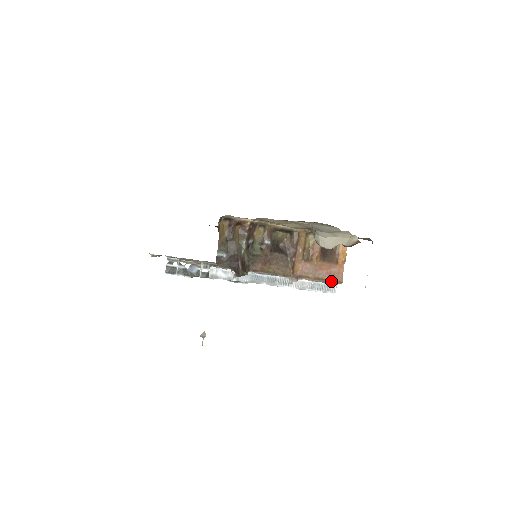
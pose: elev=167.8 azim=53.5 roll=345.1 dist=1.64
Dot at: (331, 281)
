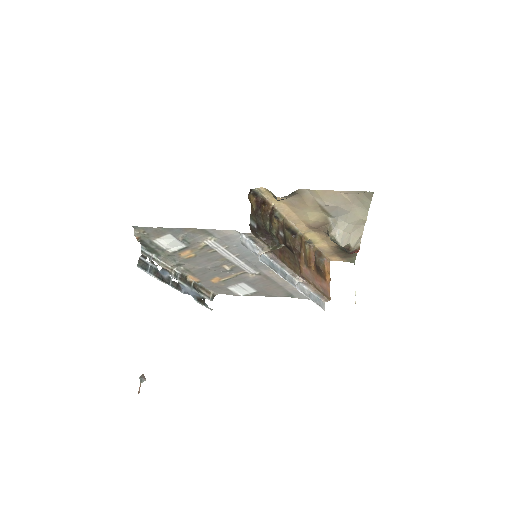
Dot at: (324, 294)
